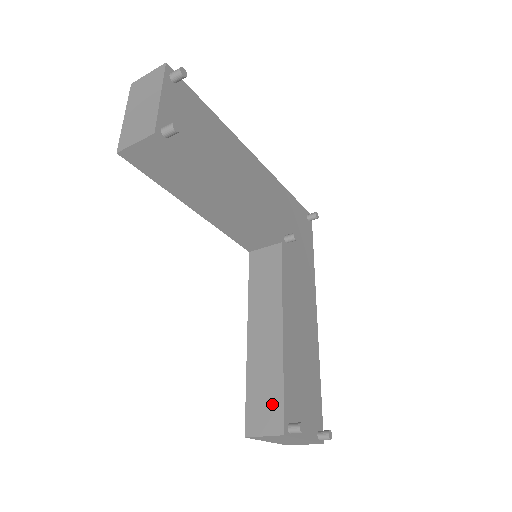
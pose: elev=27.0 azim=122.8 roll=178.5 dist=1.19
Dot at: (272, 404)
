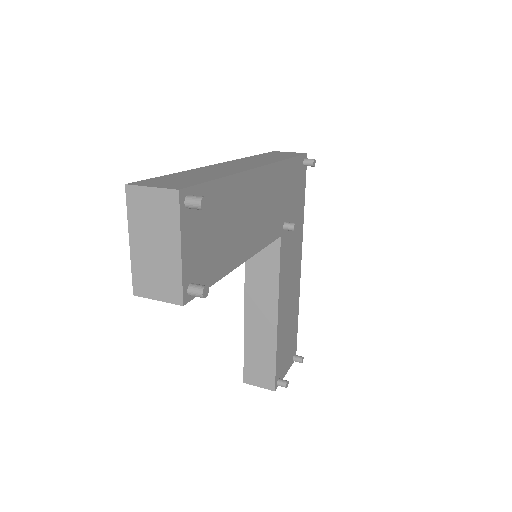
Dot at: (266, 370)
